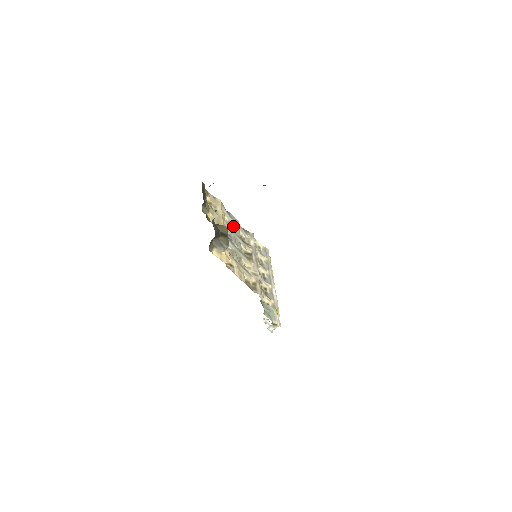
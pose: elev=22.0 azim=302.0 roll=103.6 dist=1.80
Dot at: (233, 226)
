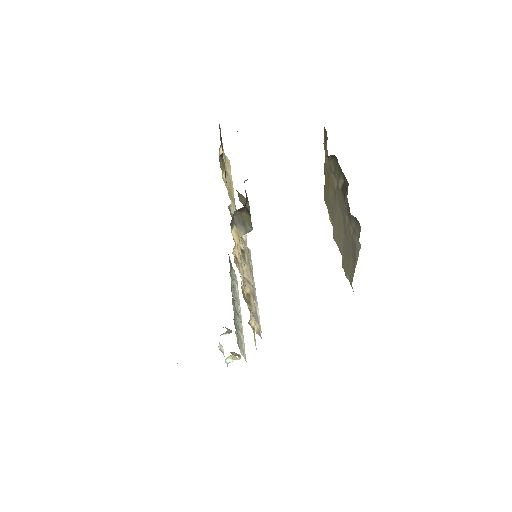
Dot at: occluded
